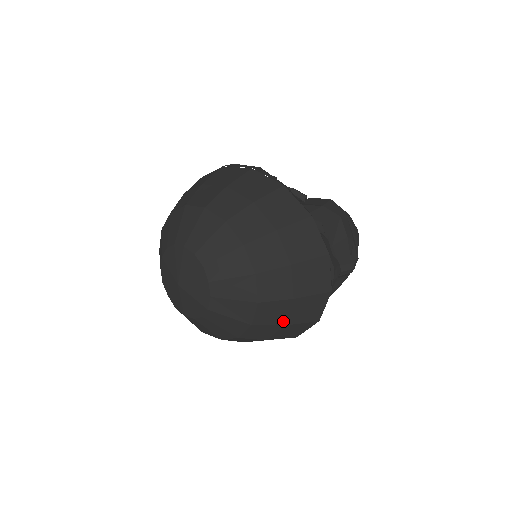
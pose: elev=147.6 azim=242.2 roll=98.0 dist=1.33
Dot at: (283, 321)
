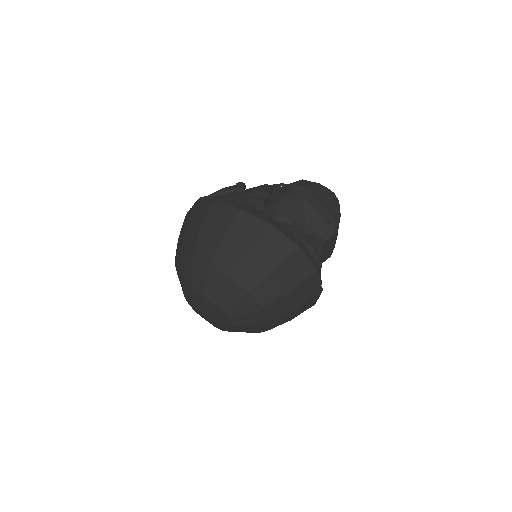
Dot at: (292, 308)
